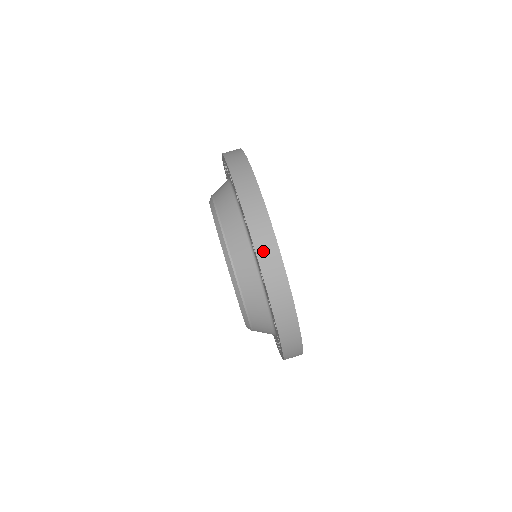
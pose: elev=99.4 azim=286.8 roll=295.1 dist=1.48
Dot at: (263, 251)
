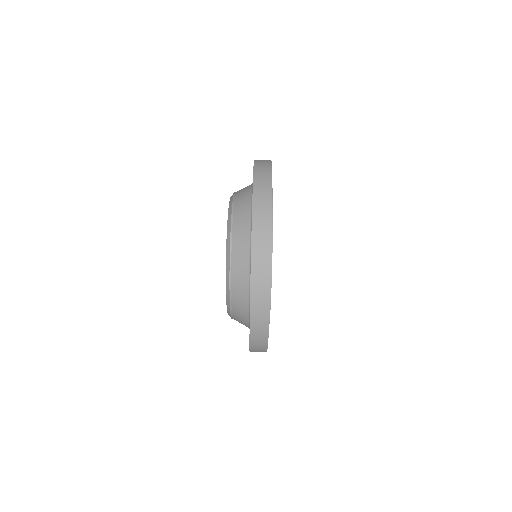
Dot at: (258, 213)
